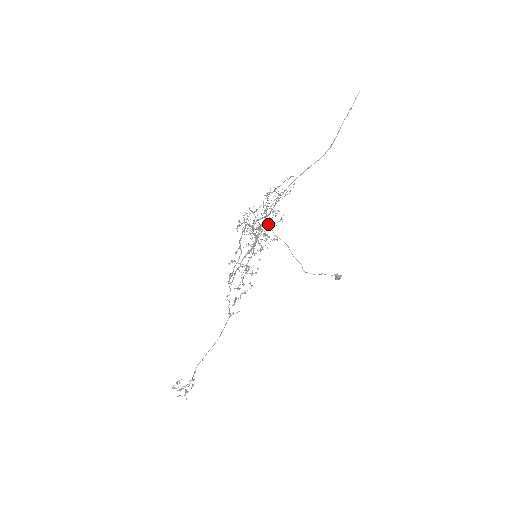
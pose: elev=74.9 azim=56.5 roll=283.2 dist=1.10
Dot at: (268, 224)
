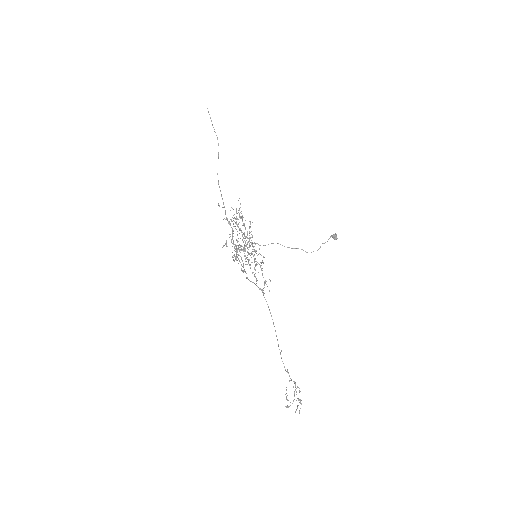
Dot at: occluded
